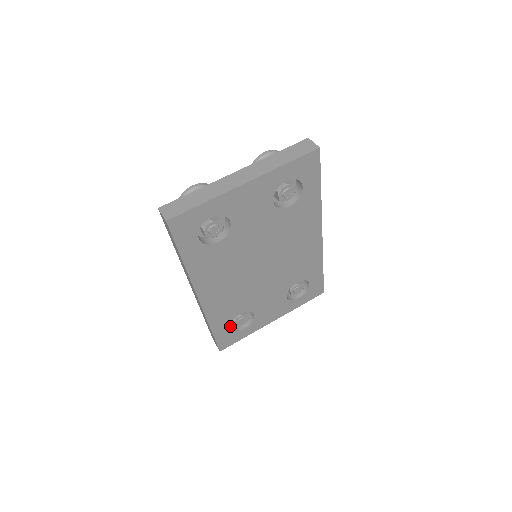
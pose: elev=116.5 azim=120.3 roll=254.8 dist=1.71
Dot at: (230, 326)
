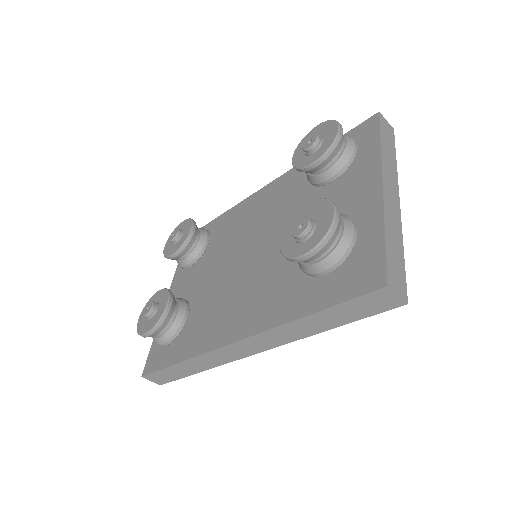
Dot at: occluded
